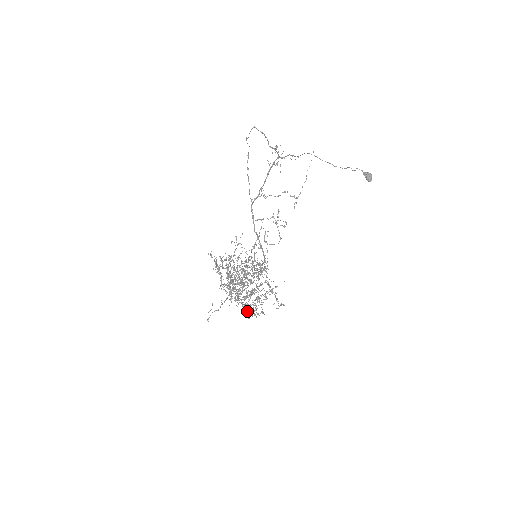
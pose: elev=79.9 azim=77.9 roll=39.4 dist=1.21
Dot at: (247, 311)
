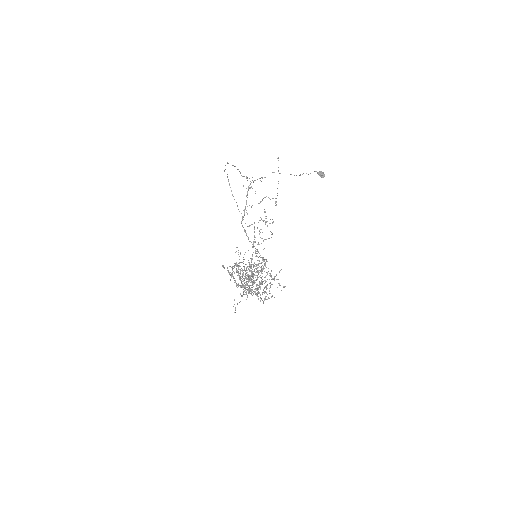
Dot at: occluded
